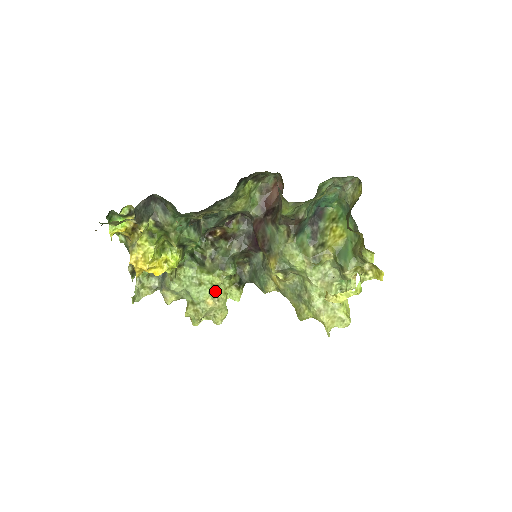
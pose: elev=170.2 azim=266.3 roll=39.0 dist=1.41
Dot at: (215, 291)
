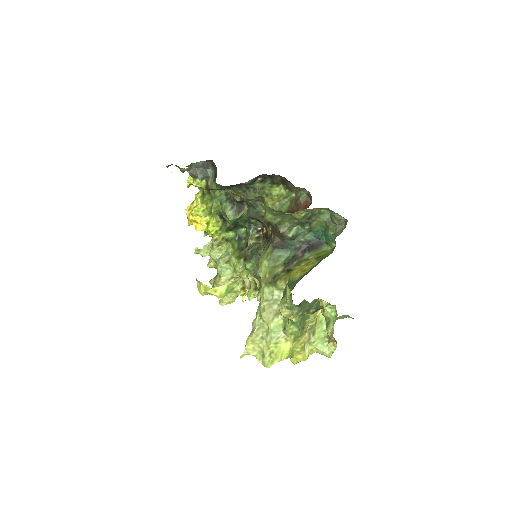
Dot at: (235, 276)
